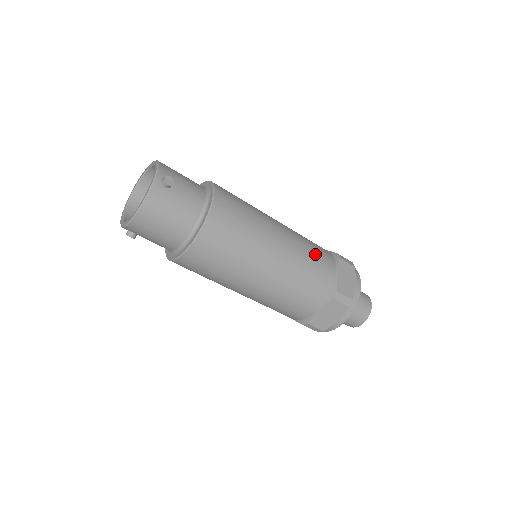
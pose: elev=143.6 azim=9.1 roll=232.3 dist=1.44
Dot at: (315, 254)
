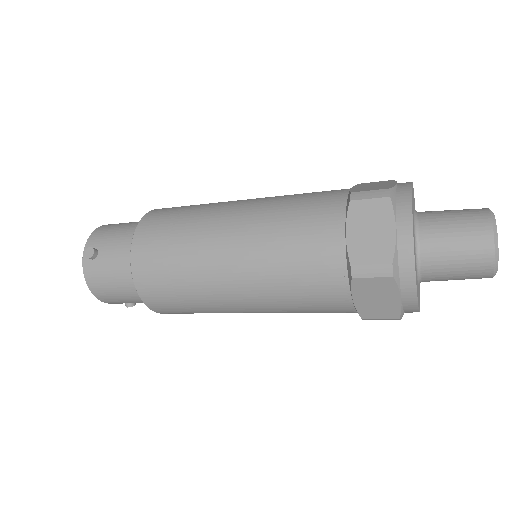
Dot at: (296, 224)
